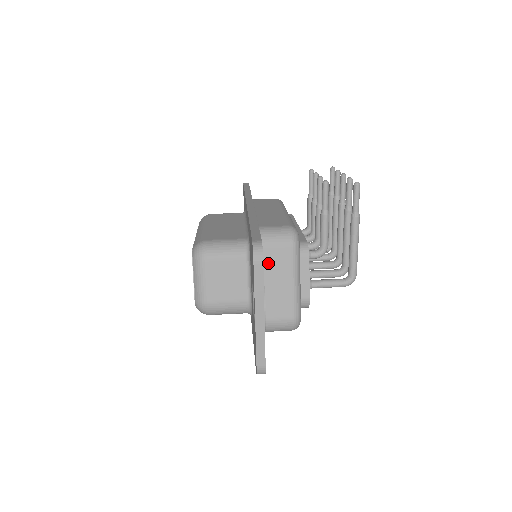
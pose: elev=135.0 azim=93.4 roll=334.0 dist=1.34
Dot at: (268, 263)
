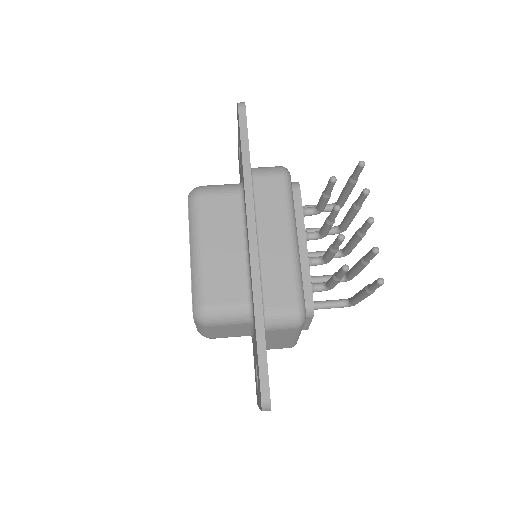
Dot at: (272, 335)
